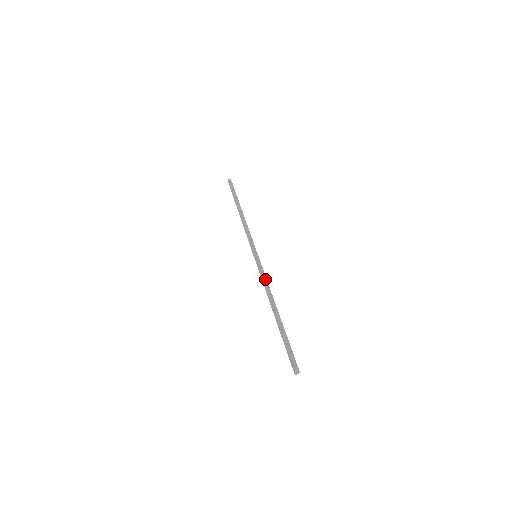
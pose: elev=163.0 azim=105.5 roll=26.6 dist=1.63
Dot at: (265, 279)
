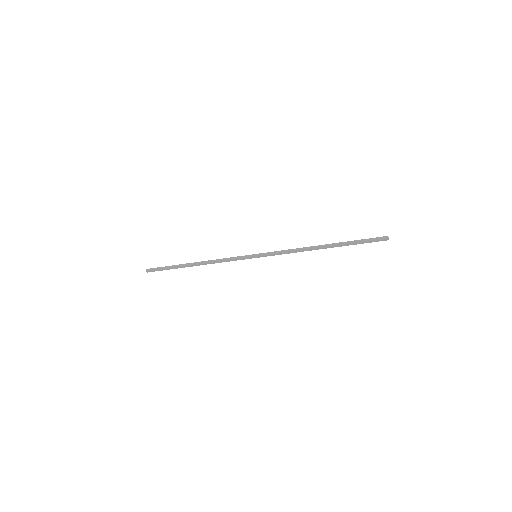
Dot at: (287, 250)
